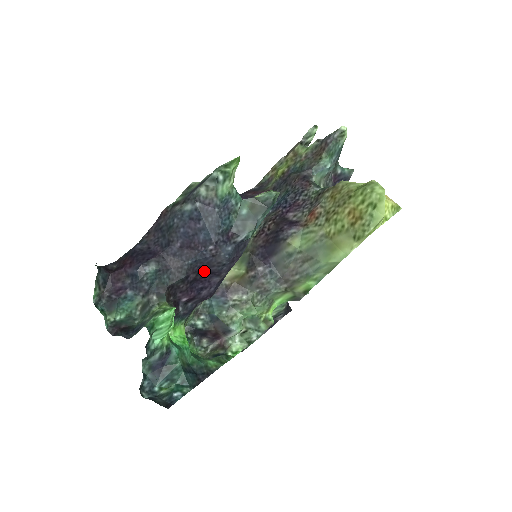
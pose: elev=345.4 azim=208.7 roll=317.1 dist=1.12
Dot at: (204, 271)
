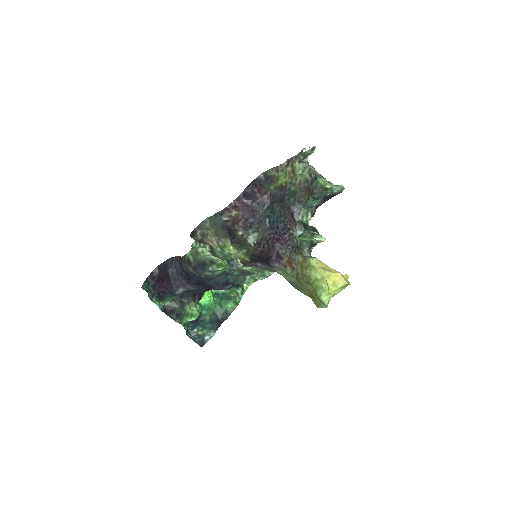
Dot at: occluded
